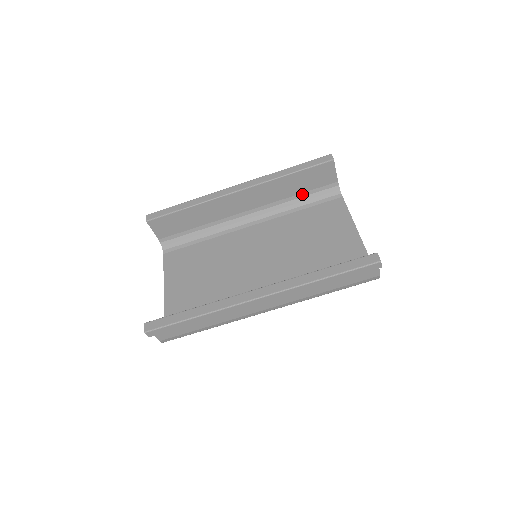
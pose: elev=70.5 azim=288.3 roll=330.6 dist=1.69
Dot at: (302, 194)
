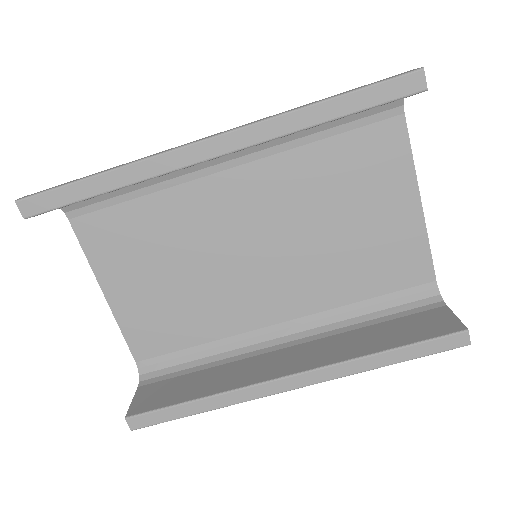
Dot at: occluded
